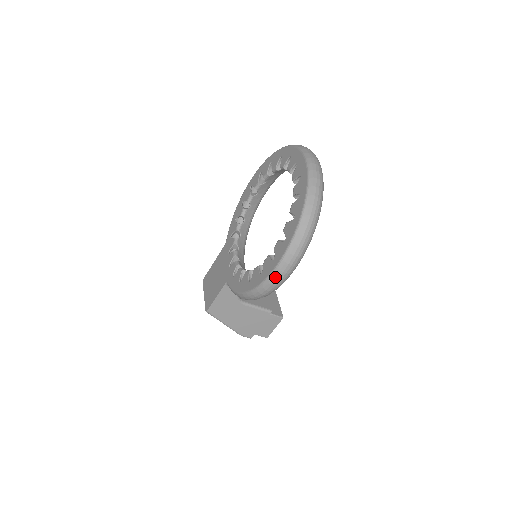
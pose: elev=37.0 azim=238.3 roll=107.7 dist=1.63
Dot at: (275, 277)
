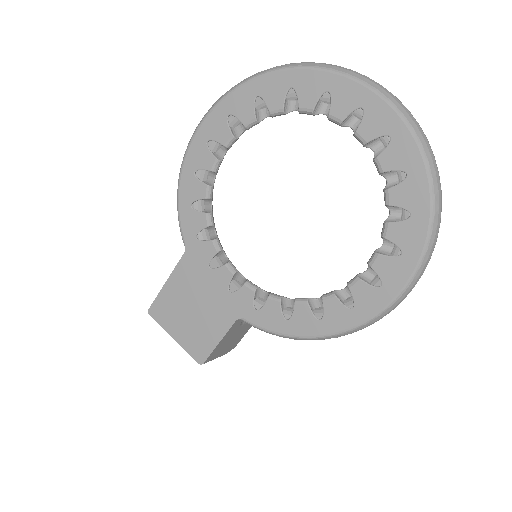
Dot at: (390, 311)
